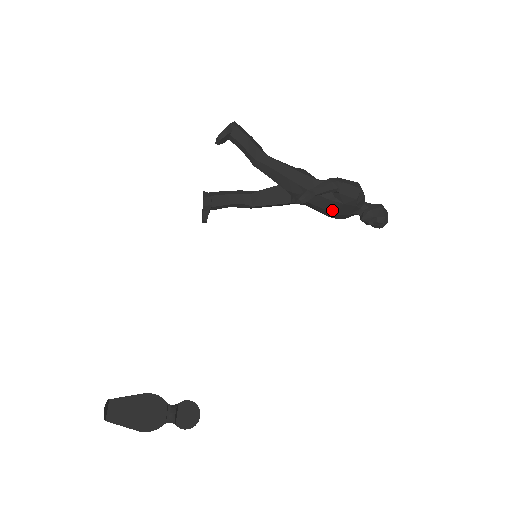
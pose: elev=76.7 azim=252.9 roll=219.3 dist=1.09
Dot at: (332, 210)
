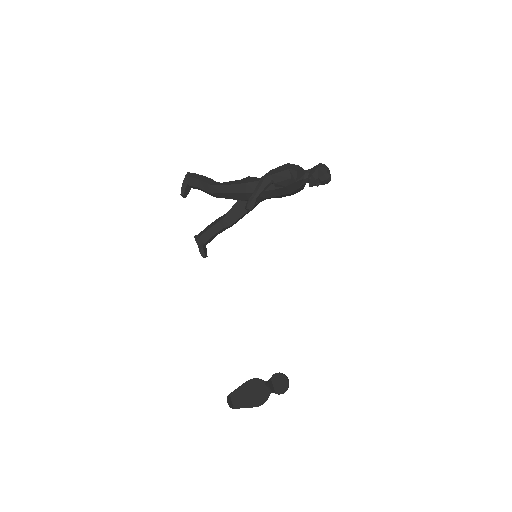
Dot at: (284, 193)
